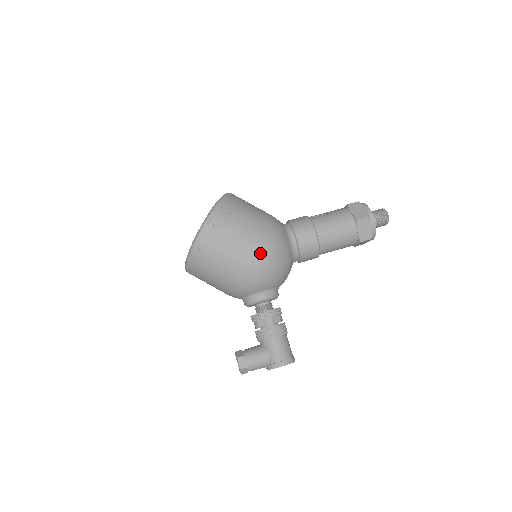
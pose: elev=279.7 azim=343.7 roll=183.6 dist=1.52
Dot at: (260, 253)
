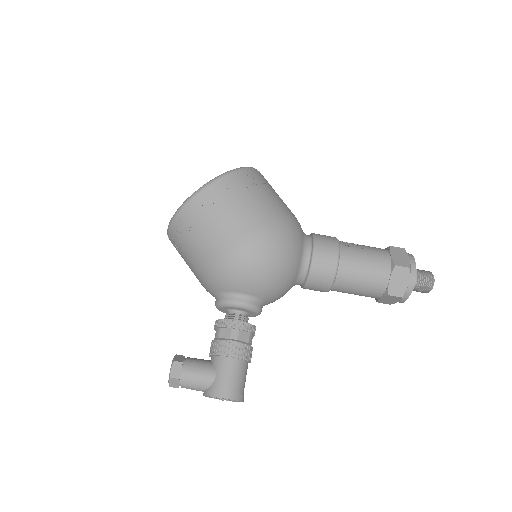
Dot at: (261, 242)
